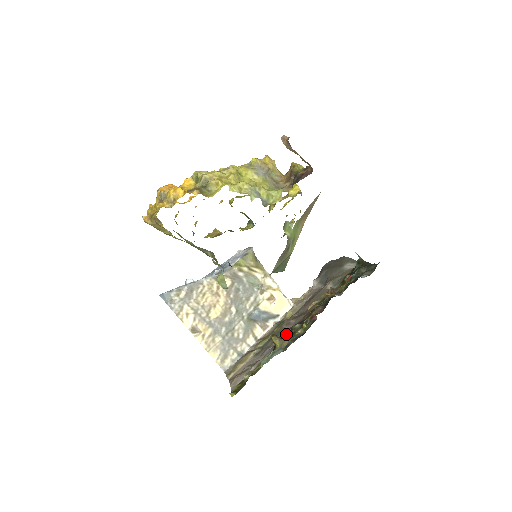
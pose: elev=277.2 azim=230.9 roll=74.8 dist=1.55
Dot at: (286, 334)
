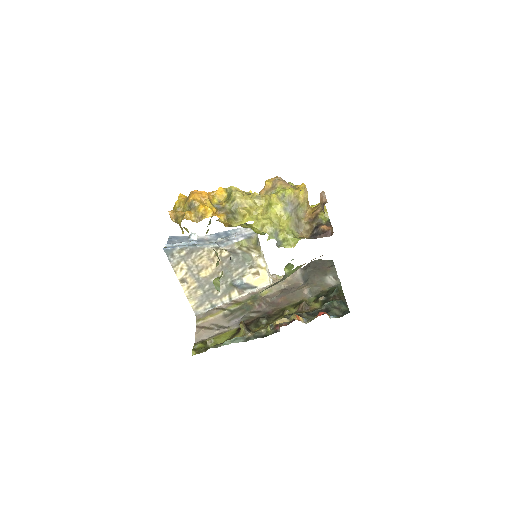
Dot at: (254, 316)
